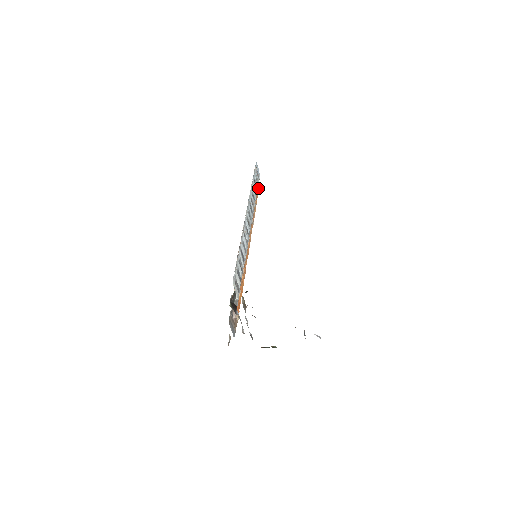
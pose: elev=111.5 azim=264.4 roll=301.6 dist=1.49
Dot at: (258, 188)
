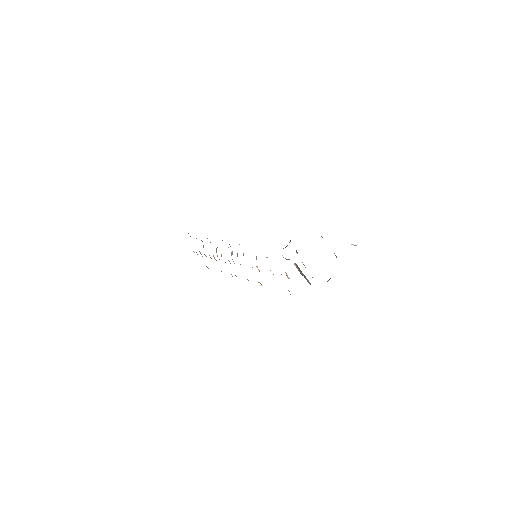
Dot at: occluded
